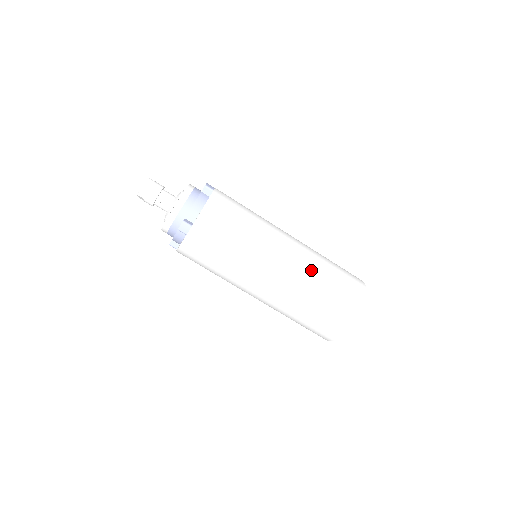
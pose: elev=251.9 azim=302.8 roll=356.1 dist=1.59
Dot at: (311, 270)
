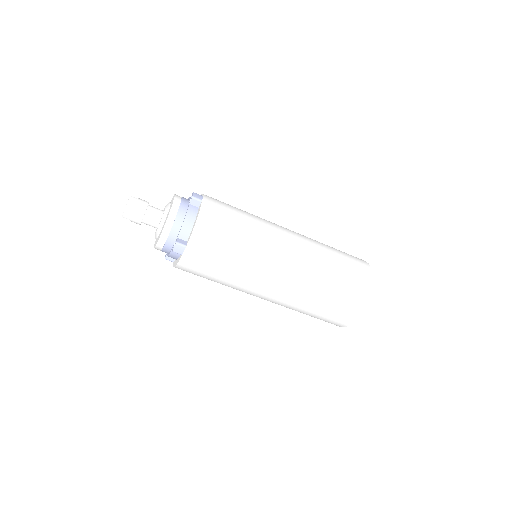
Dot at: (315, 267)
